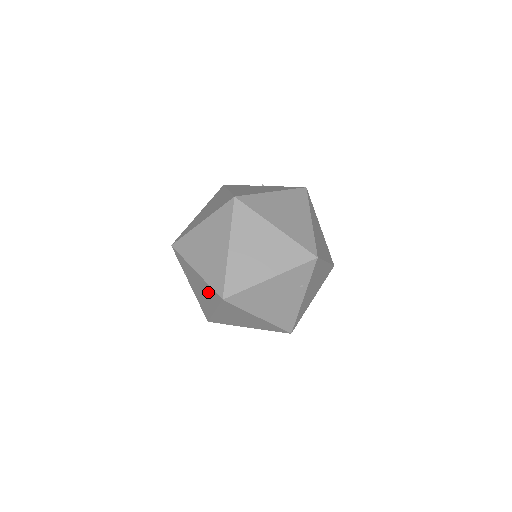
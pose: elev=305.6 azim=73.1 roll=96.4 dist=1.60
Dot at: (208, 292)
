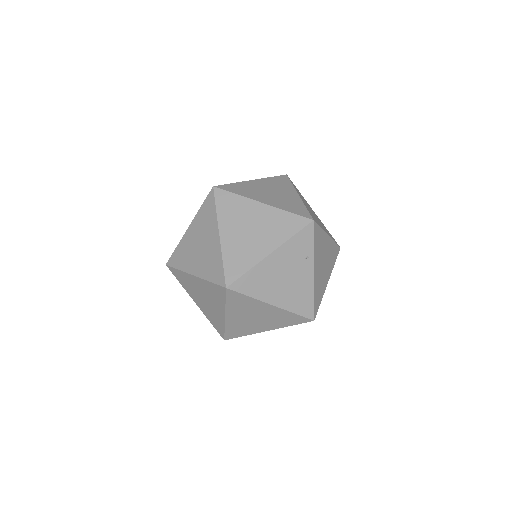
Dot at: (212, 293)
